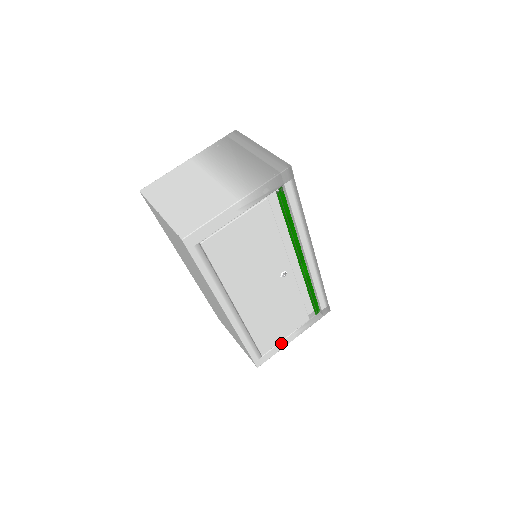
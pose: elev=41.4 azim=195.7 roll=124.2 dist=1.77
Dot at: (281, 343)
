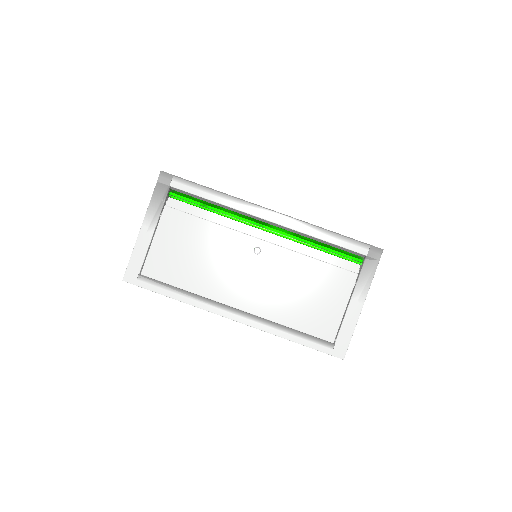
Dot at: (347, 318)
